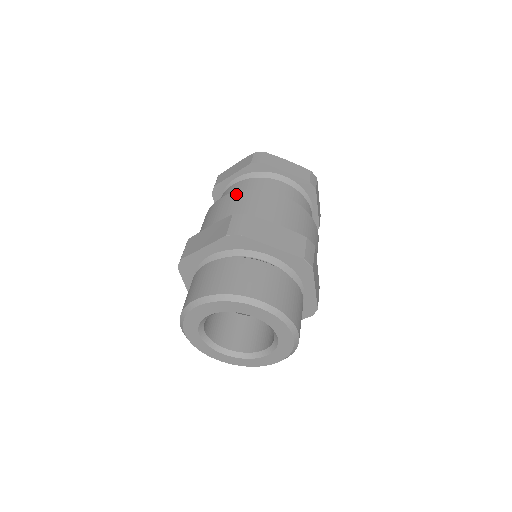
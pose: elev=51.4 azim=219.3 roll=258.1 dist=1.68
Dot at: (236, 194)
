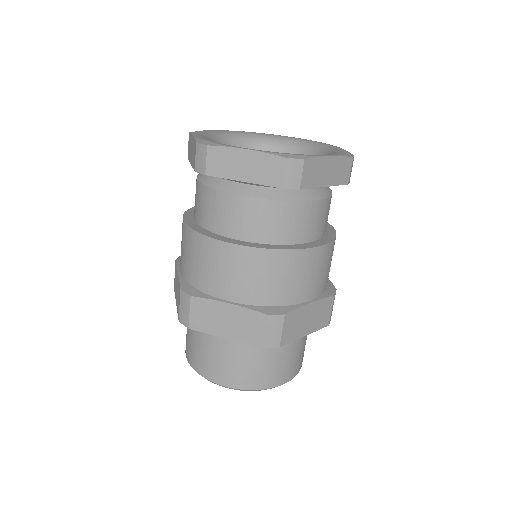
Dot at: (188, 233)
